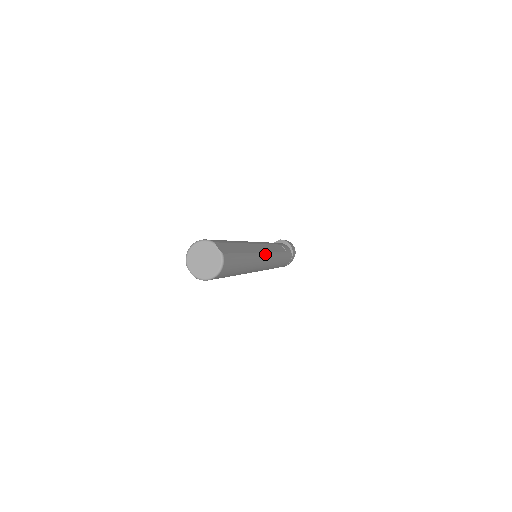
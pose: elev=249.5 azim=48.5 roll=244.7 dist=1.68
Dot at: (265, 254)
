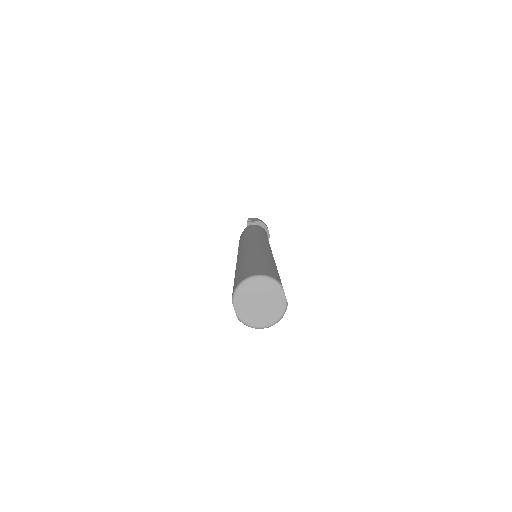
Dot at: occluded
